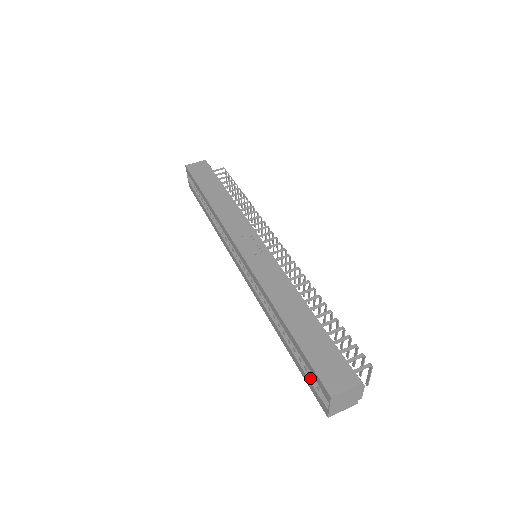
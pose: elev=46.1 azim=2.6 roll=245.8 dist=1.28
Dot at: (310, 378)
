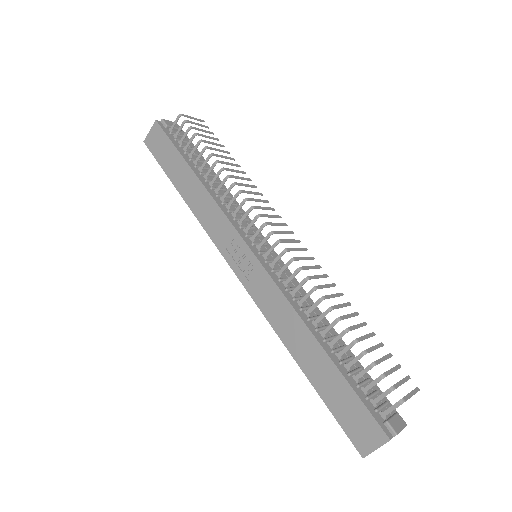
Dot at: occluded
